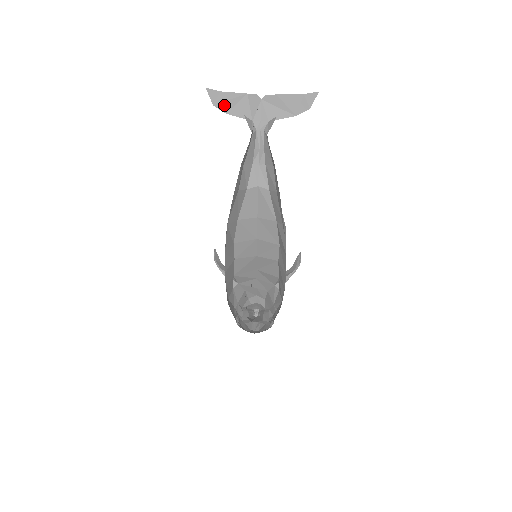
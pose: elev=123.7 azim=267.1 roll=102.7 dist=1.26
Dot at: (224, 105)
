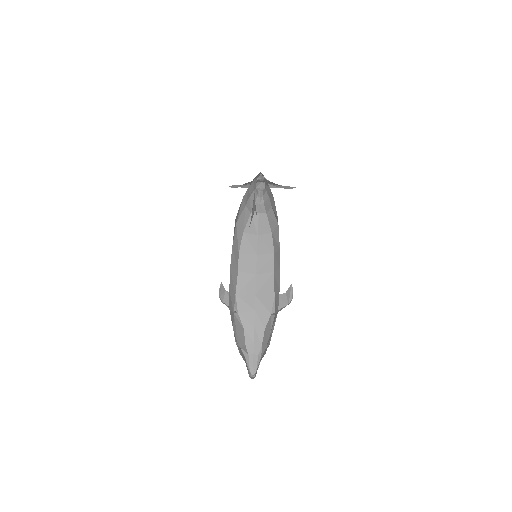
Dot at: occluded
